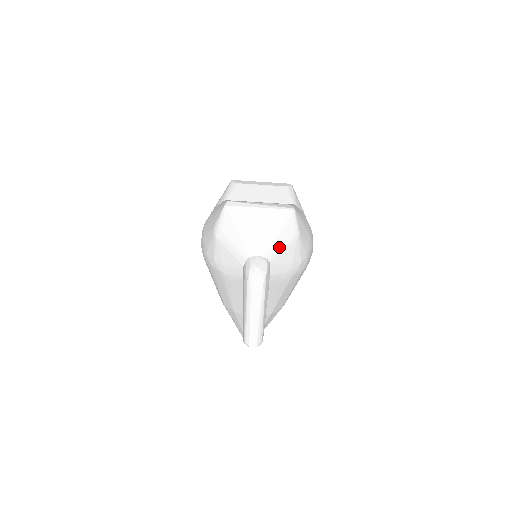
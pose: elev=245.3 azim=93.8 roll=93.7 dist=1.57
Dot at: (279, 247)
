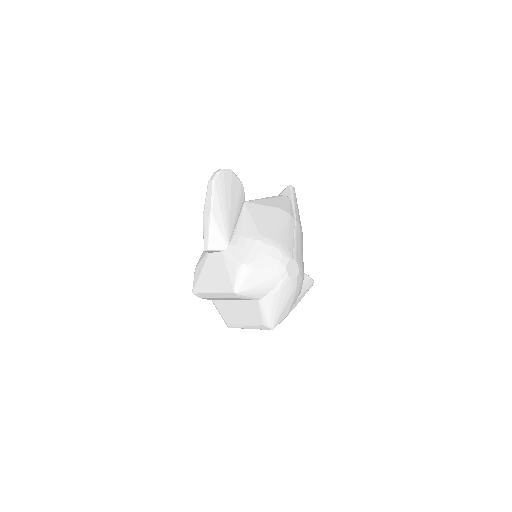
Dot at: occluded
